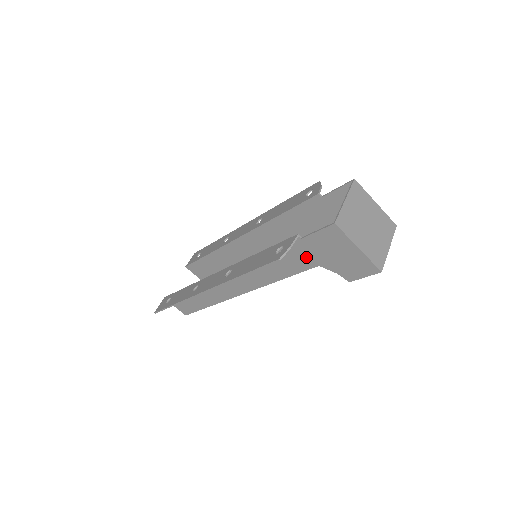
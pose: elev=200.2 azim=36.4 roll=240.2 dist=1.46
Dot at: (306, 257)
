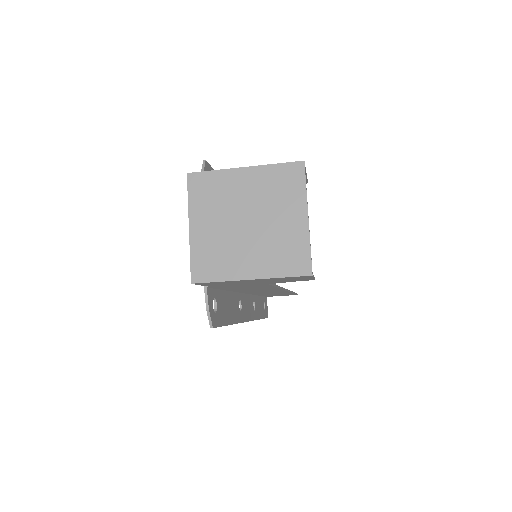
Dot at: (247, 286)
